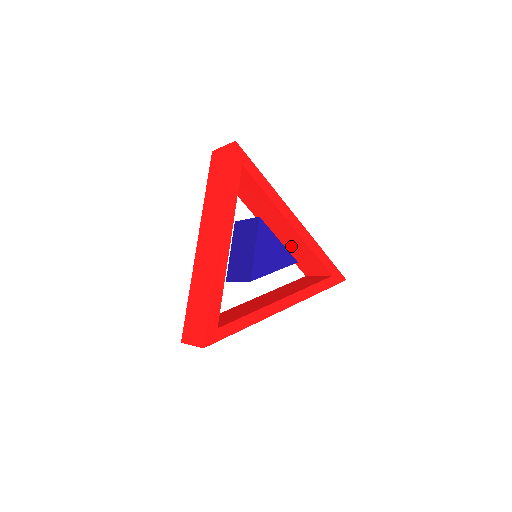
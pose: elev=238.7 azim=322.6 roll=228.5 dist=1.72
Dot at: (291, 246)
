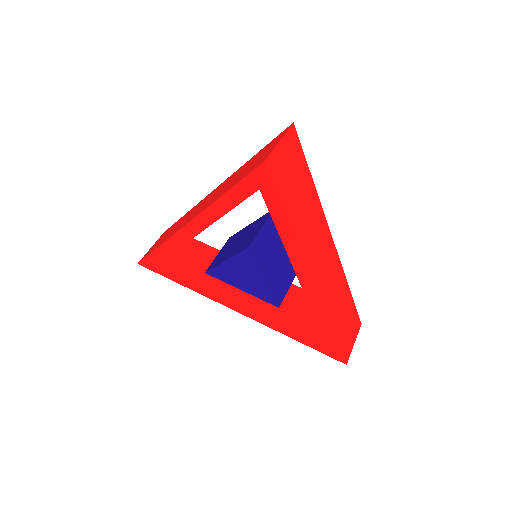
Dot at: occluded
